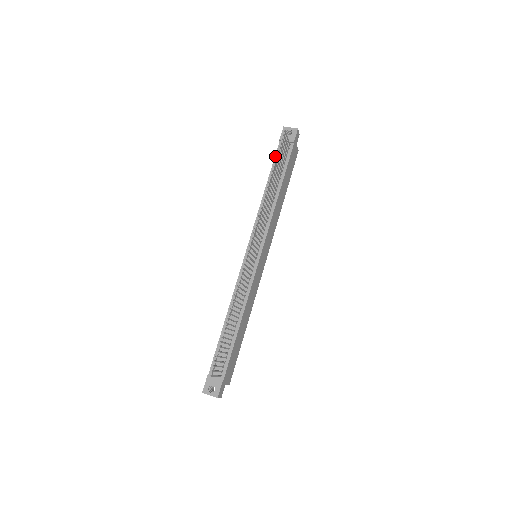
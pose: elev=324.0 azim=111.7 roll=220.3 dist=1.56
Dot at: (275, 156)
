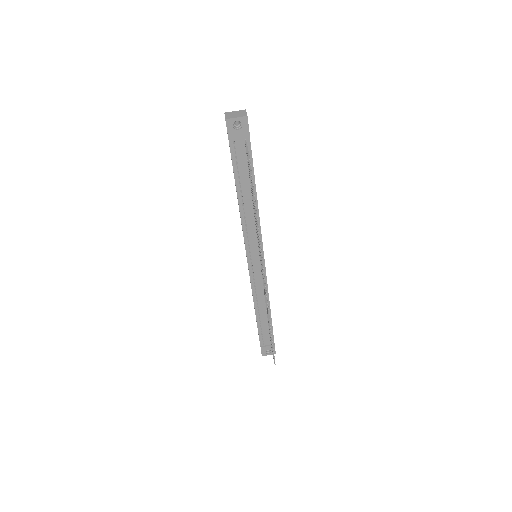
Dot at: (232, 161)
